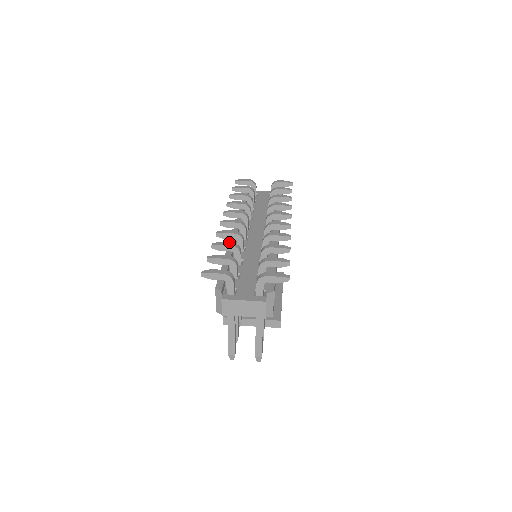
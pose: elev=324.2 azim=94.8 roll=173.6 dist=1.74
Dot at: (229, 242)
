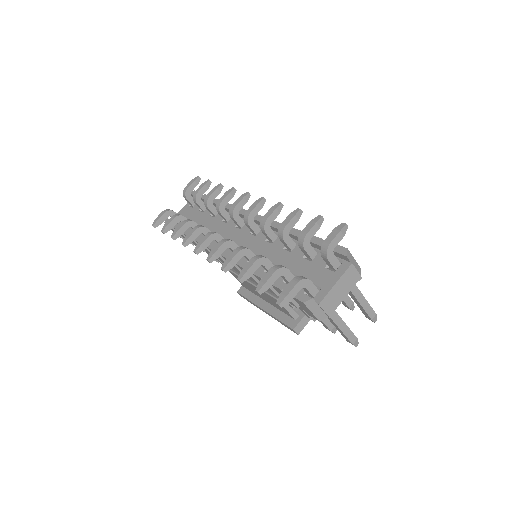
Dot at: (249, 261)
